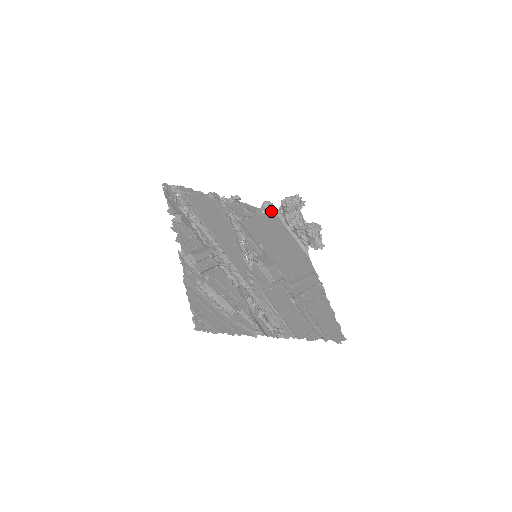
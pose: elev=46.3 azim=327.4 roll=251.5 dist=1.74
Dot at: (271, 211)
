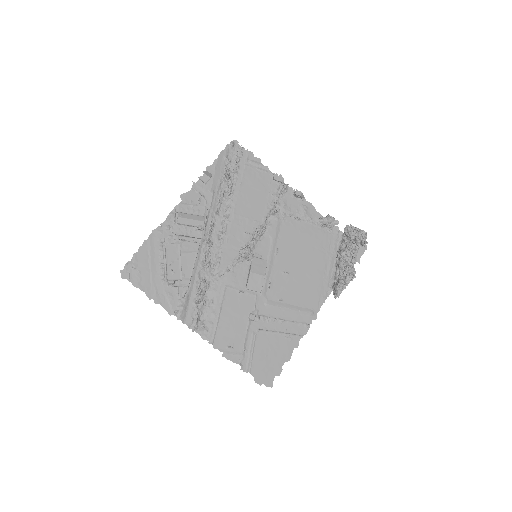
Dot at: (330, 228)
